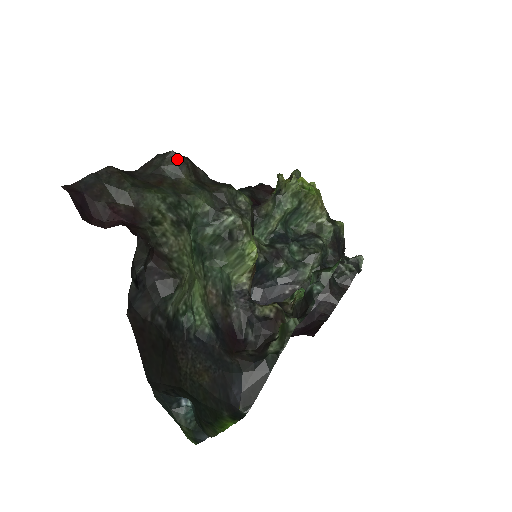
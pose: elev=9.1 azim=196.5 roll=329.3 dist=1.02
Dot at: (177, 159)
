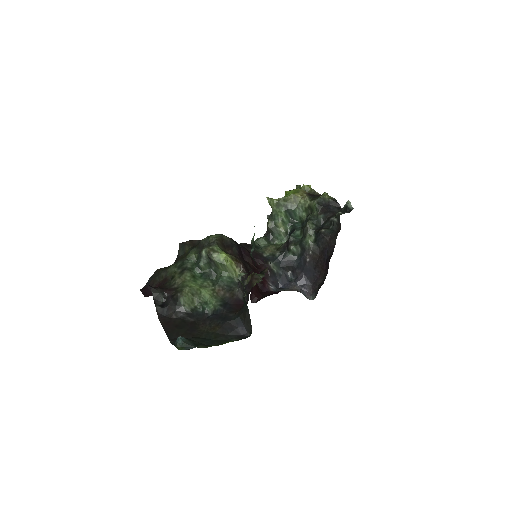
Dot at: (182, 245)
